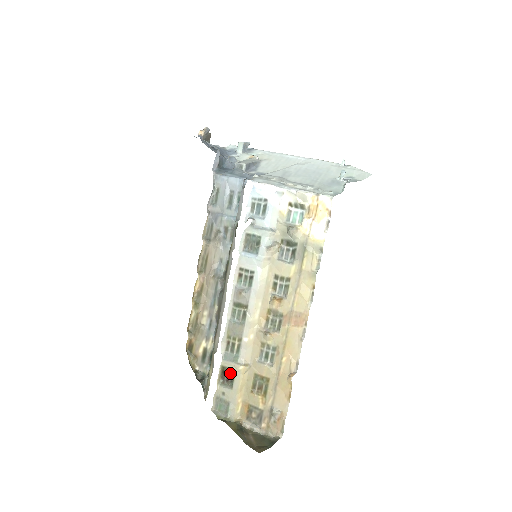
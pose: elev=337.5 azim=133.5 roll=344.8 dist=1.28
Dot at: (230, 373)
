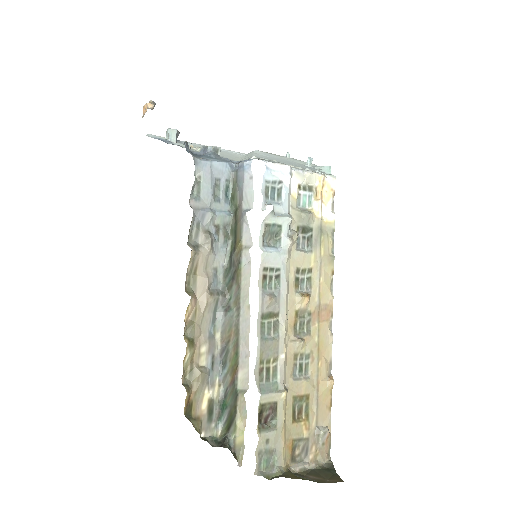
Dot at: (270, 409)
